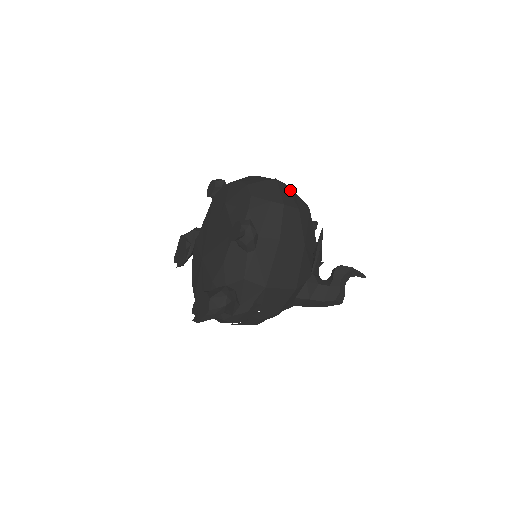
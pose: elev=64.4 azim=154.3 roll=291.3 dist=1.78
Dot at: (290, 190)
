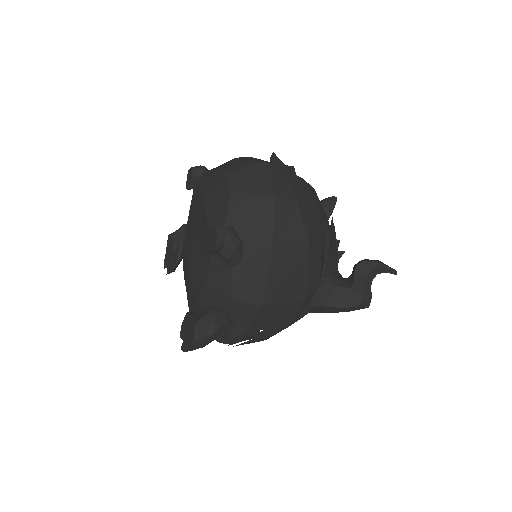
Dot at: (285, 173)
